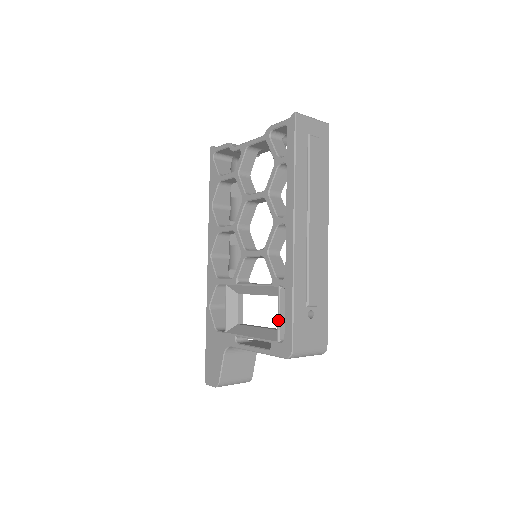
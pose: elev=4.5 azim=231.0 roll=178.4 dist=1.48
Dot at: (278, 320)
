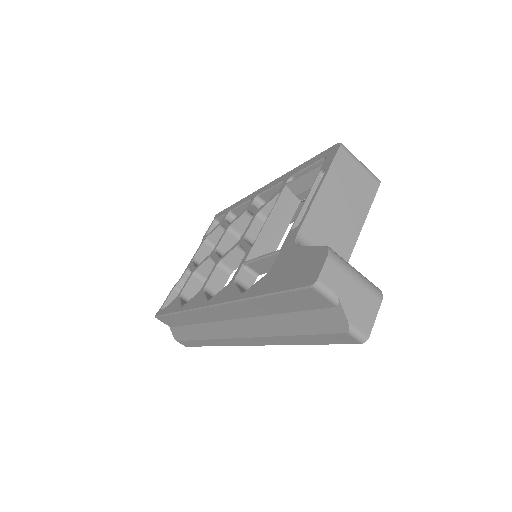
Dot at: (307, 172)
